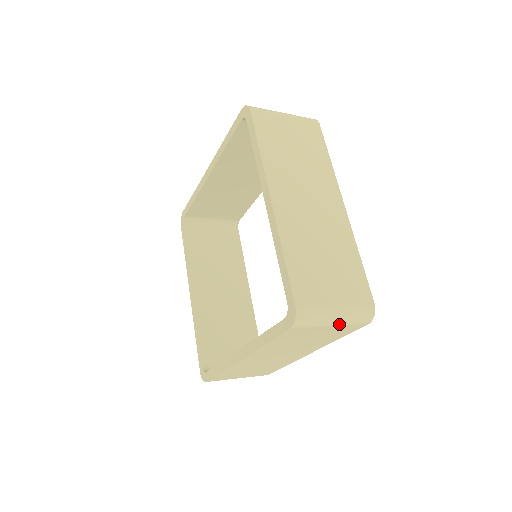
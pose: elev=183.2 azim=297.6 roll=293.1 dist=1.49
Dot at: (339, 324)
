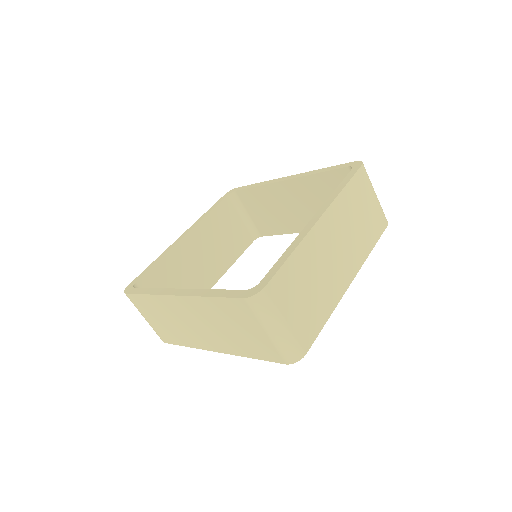
Dot at: (377, 200)
